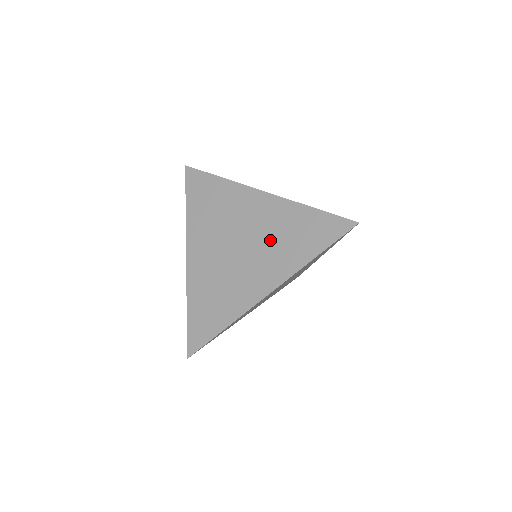
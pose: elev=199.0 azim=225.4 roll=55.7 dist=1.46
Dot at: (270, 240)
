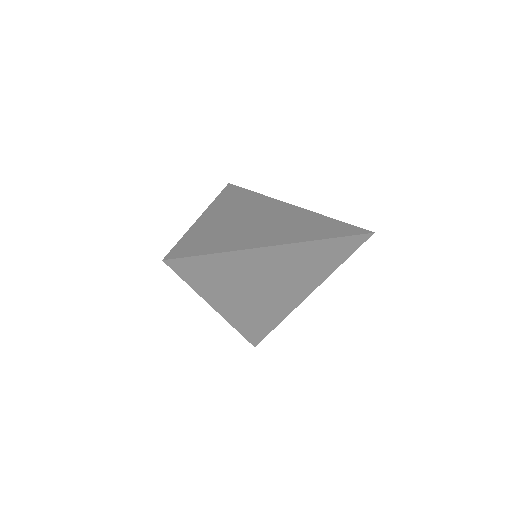
Dot at: (289, 223)
